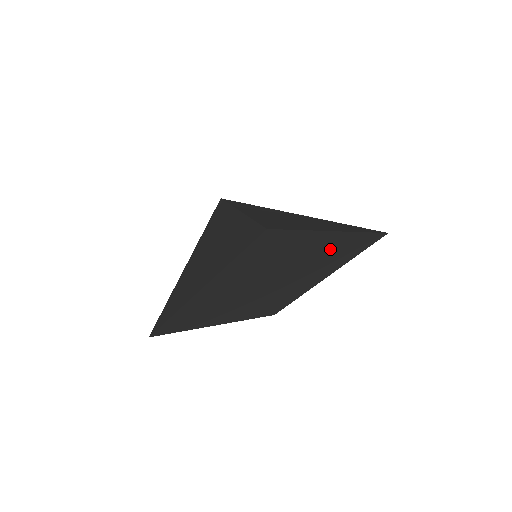
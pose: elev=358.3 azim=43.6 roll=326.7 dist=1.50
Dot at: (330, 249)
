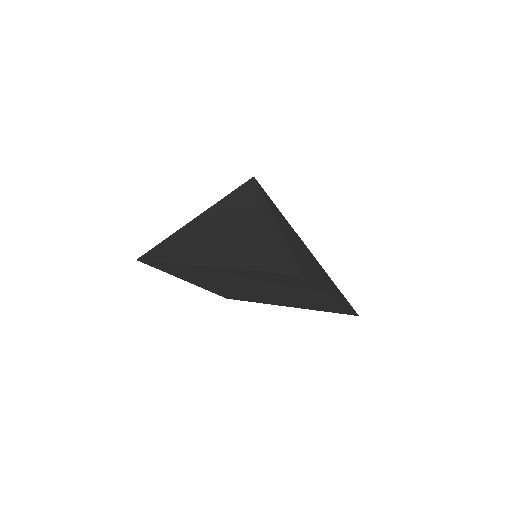
Dot at: (316, 301)
